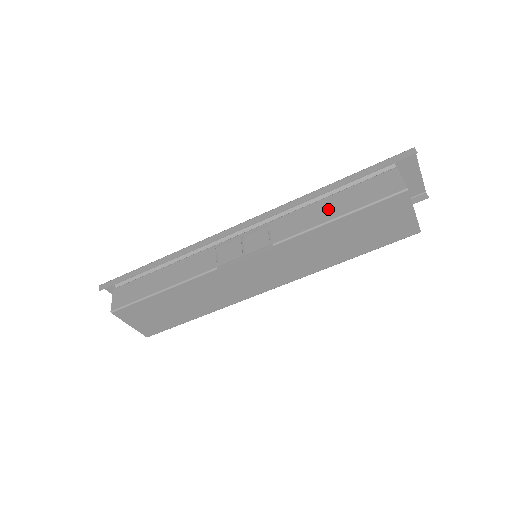
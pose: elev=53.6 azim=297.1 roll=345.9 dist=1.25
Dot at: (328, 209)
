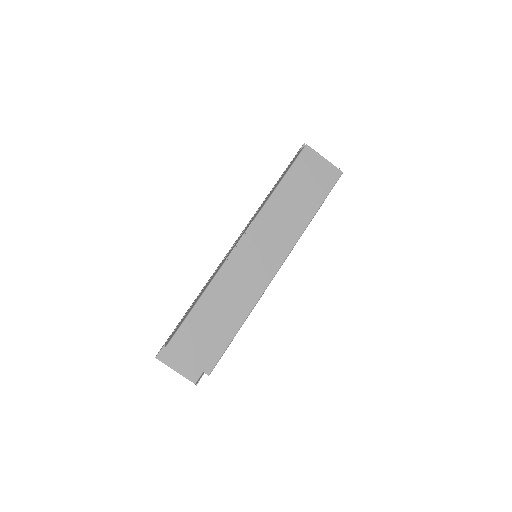
Dot at: occluded
